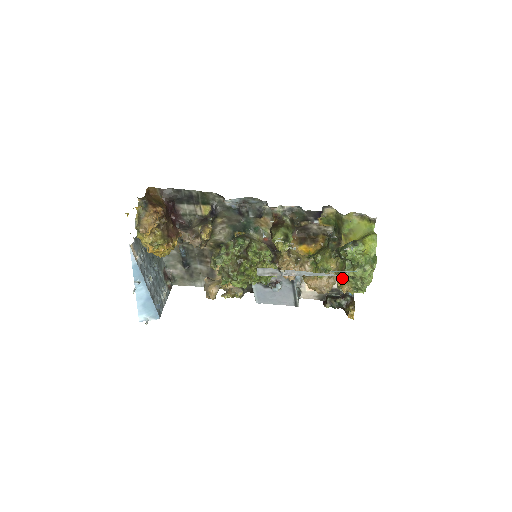
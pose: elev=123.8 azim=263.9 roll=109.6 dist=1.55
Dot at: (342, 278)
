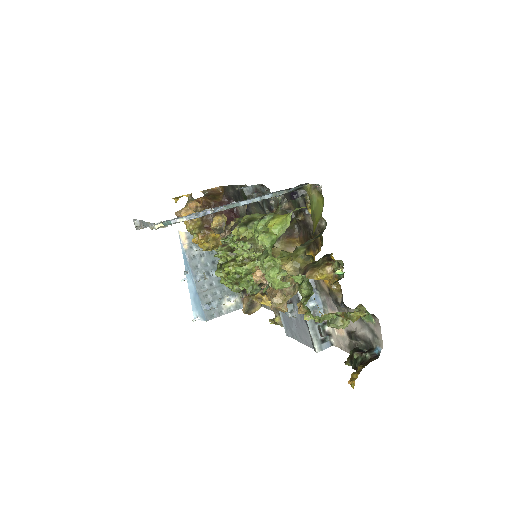
Dot at: occluded
